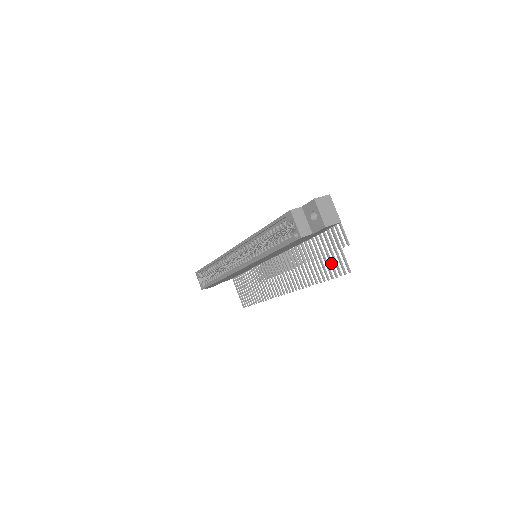
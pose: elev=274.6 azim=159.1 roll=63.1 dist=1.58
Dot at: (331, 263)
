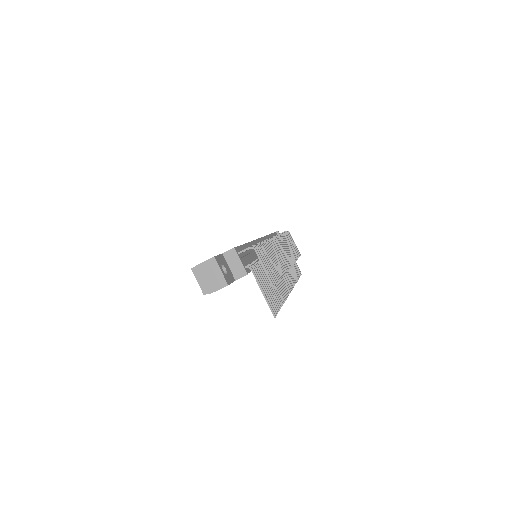
Dot at: (271, 298)
